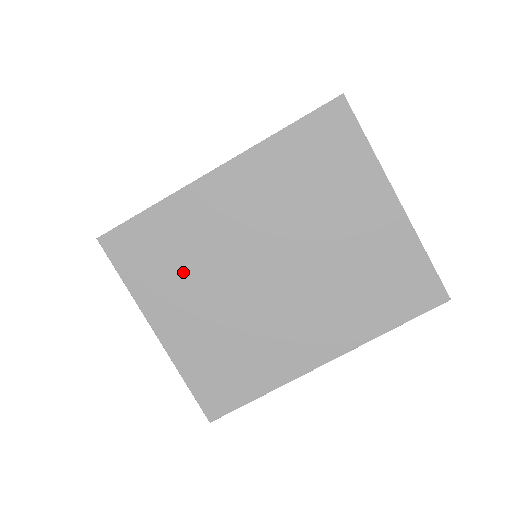
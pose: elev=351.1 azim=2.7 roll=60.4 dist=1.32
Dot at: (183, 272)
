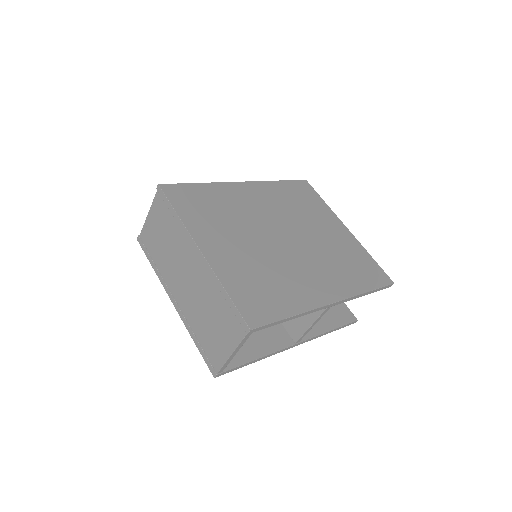
Dot at: (223, 221)
